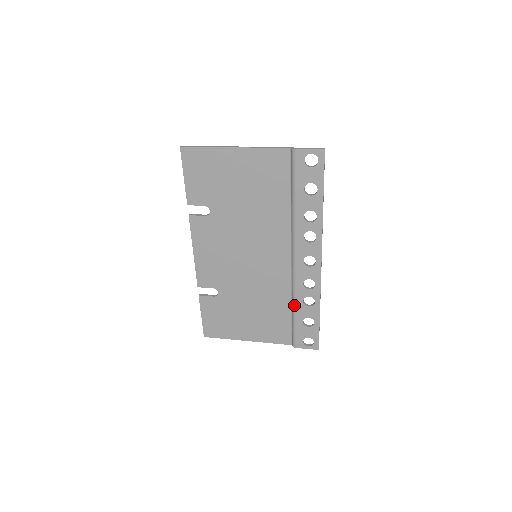
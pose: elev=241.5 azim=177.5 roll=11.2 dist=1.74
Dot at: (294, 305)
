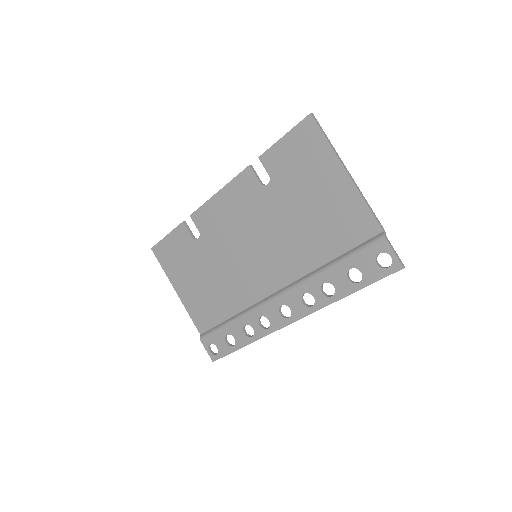
Dot at: (236, 318)
